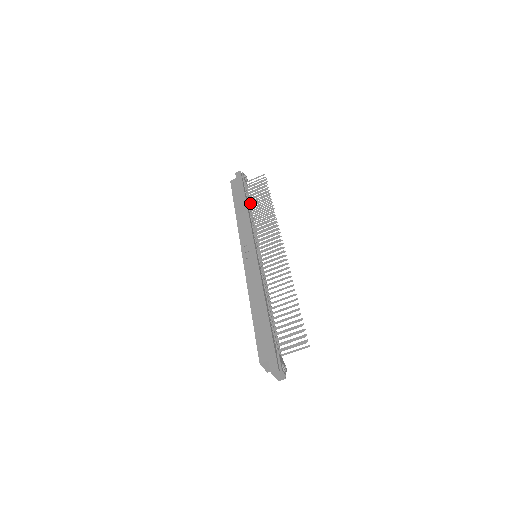
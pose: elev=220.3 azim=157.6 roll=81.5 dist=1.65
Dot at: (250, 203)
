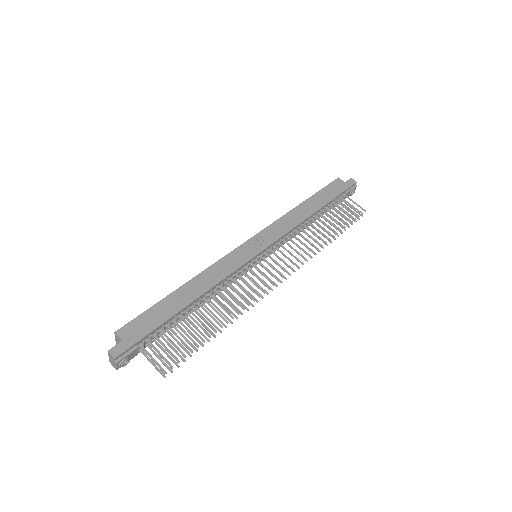
Dot at: (321, 214)
